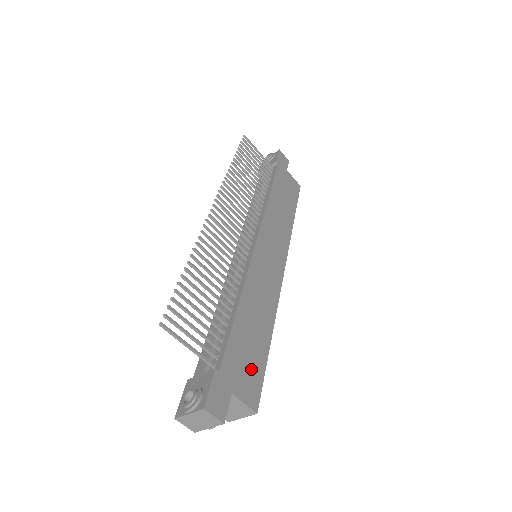
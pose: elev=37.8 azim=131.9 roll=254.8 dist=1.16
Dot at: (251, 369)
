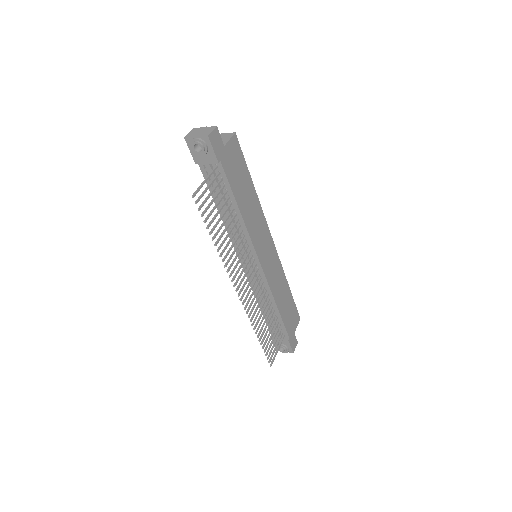
Dot at: (293, 314)
